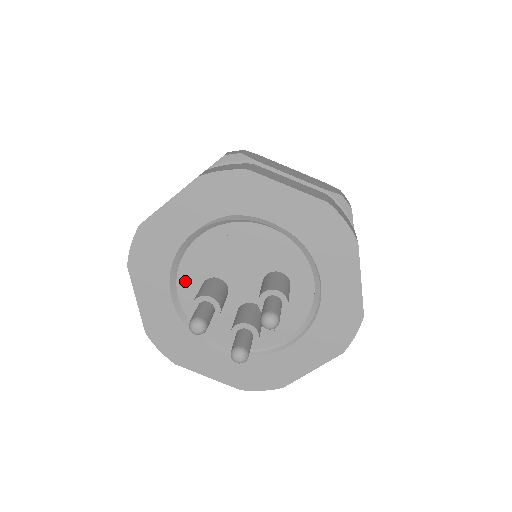
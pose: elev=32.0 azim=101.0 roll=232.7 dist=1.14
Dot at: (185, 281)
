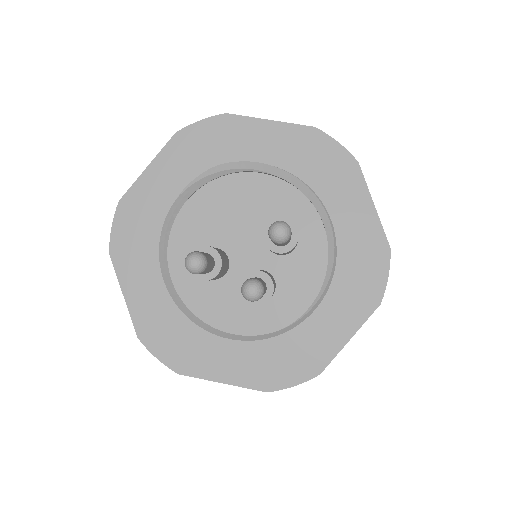
Dot at: (178, 261)
